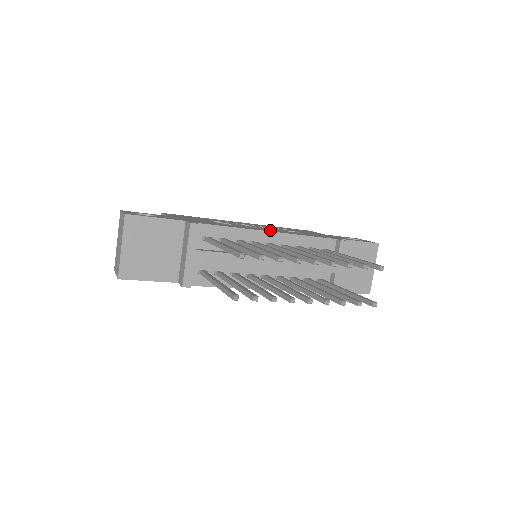
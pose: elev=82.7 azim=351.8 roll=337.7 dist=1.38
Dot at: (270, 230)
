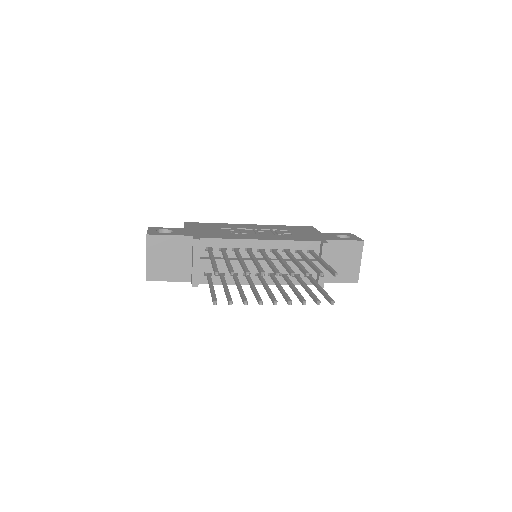
Dot at: (263, 237)
